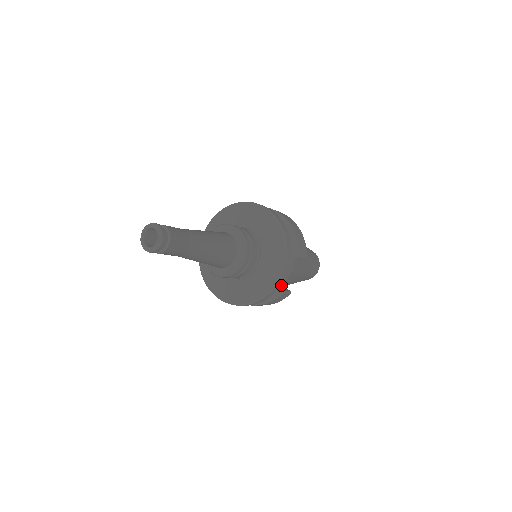
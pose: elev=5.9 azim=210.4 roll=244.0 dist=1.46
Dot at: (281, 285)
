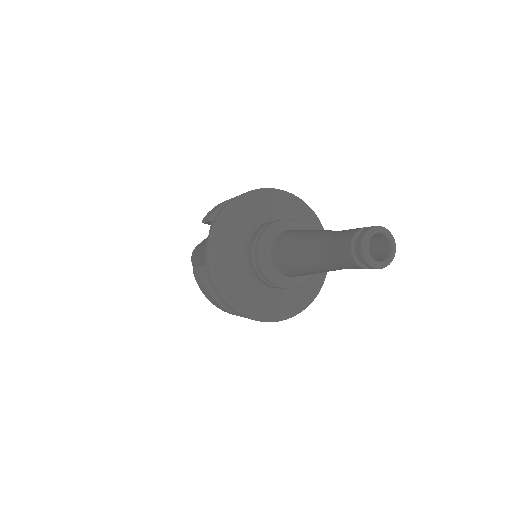
Dot at: occluded
